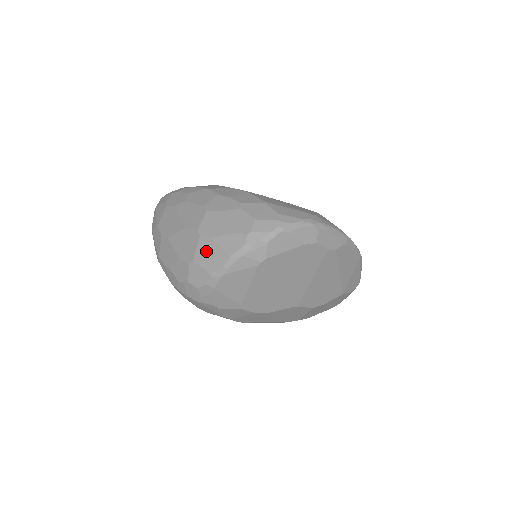
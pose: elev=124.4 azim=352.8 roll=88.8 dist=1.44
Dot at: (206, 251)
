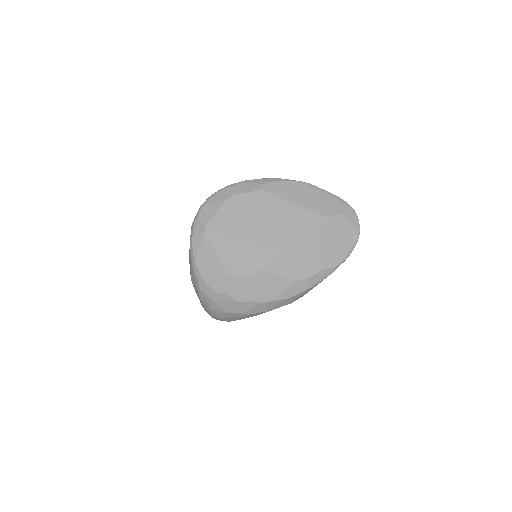
Dot at: occluded
